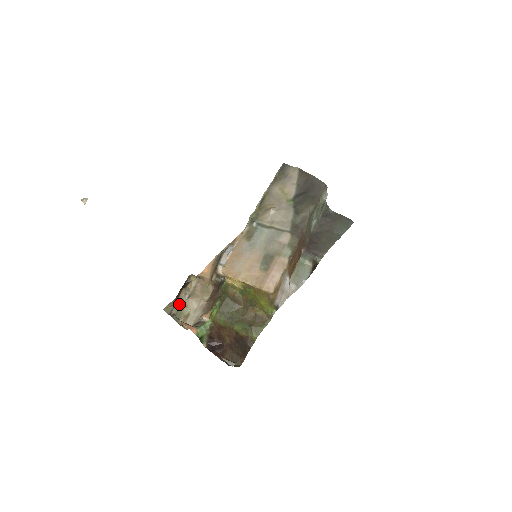
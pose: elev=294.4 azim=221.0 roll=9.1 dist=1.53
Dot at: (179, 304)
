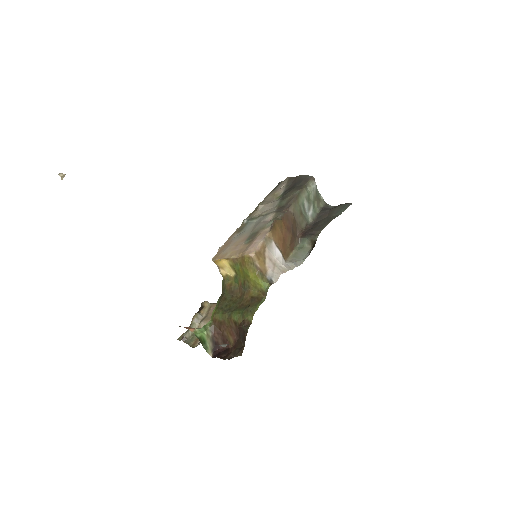
Dot at: occluded
